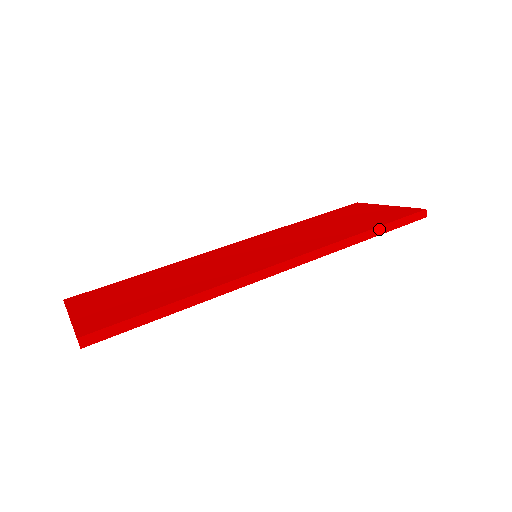
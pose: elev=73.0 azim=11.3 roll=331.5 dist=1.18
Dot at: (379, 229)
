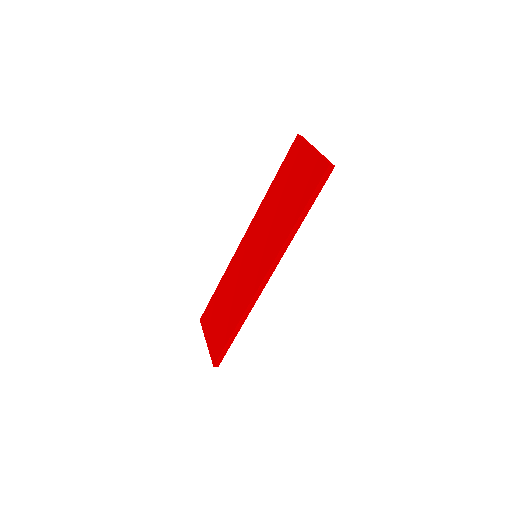
Dot at: (305, 210)
